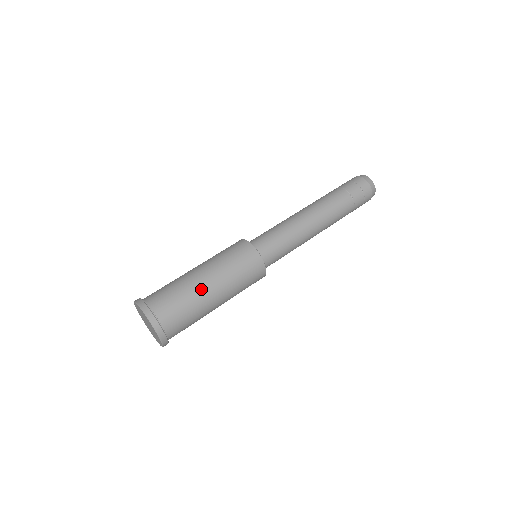
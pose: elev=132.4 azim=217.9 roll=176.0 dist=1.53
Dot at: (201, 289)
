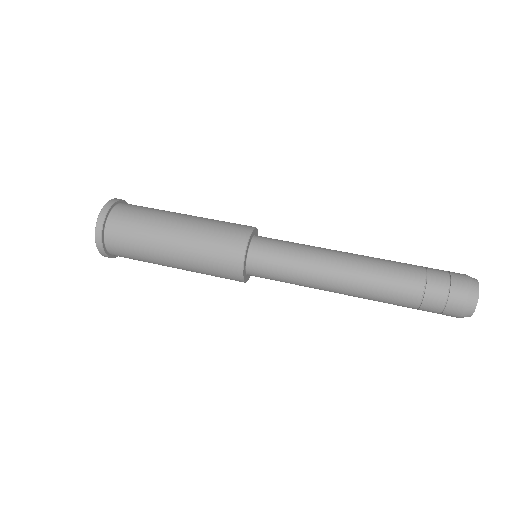
Dot at: (160, 241)
